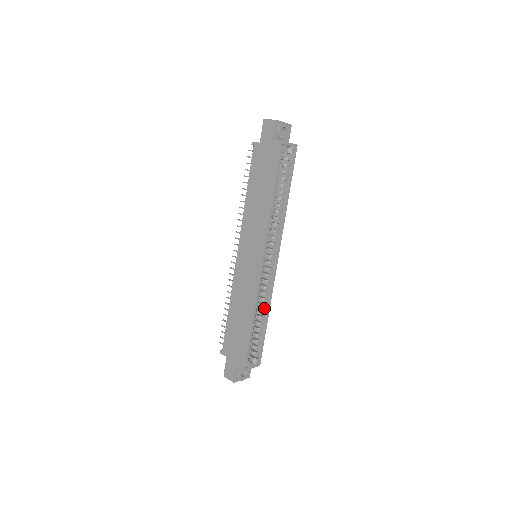
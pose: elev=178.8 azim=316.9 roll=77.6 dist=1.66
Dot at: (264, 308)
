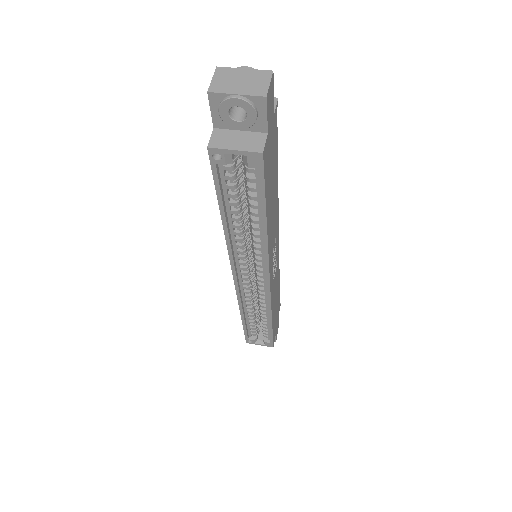
Dot at: (266, 312)
